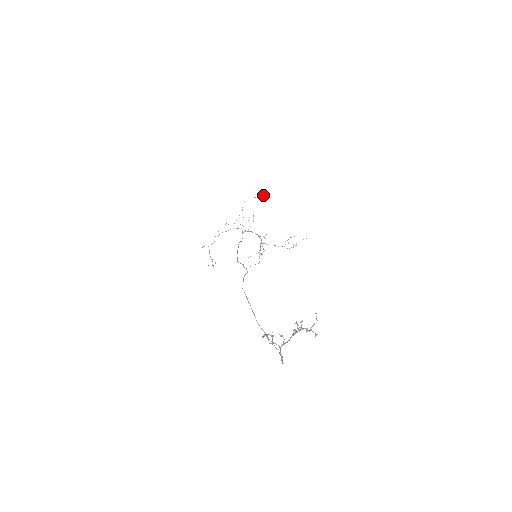
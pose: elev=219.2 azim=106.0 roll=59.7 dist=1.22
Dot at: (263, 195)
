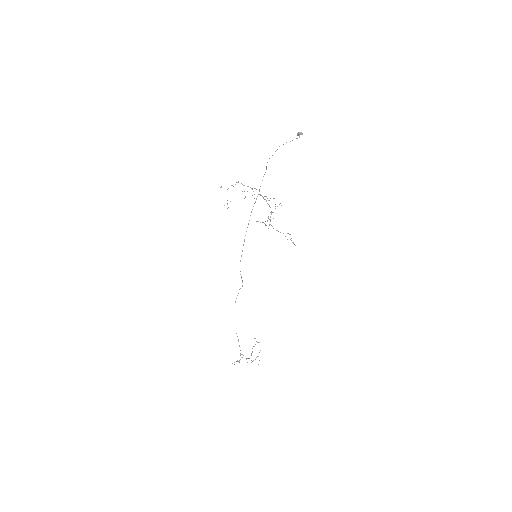
Dot at: (299, 135)
